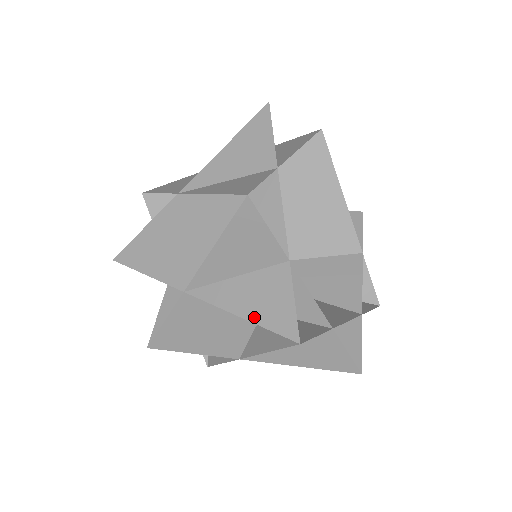
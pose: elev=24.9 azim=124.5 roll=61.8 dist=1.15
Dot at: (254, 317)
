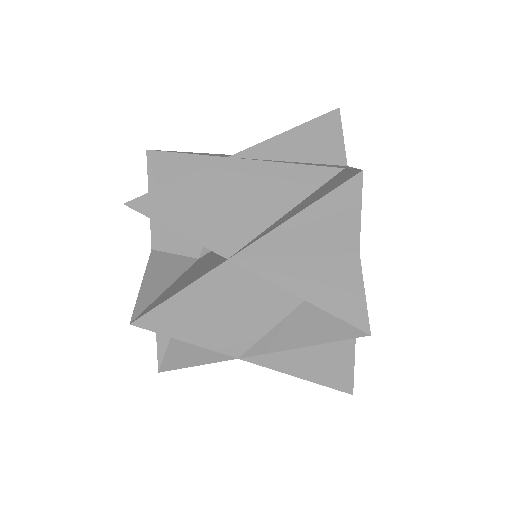
Dot at: (318, 300)
